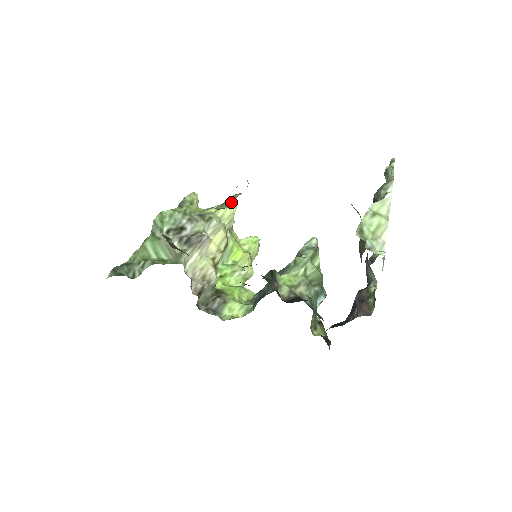
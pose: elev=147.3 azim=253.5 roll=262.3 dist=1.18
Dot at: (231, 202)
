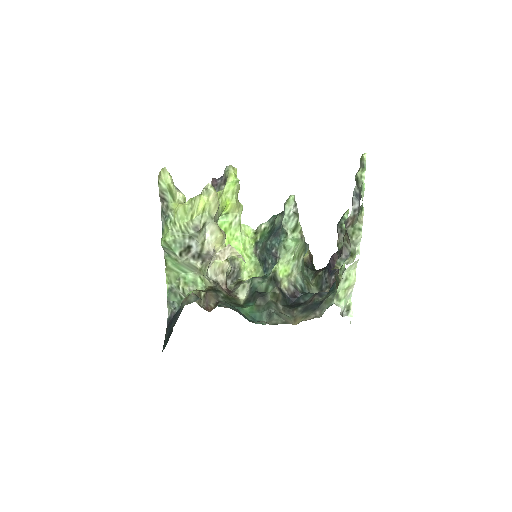
Dot at: occluded
